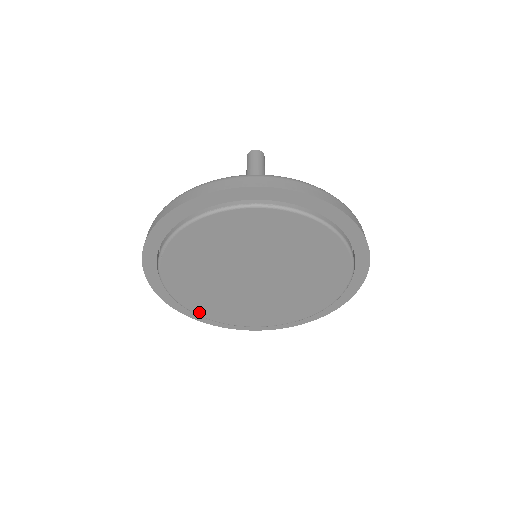
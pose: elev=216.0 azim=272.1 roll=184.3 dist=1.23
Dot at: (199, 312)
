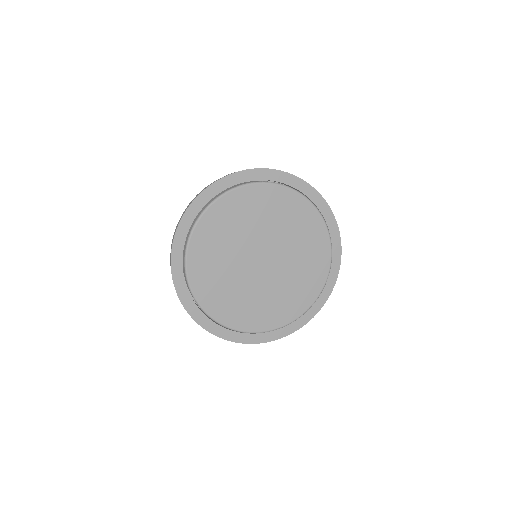
Dot at: (199, 296)
